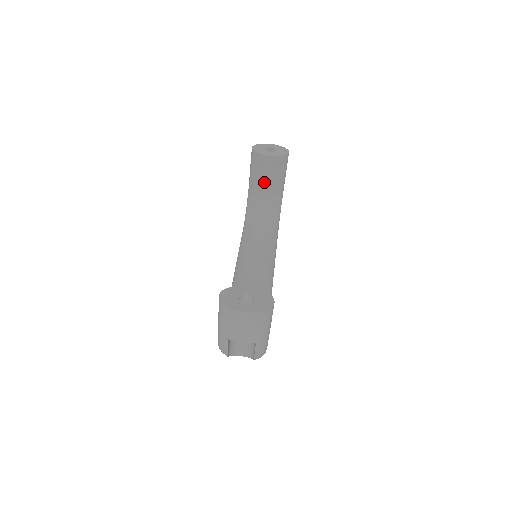
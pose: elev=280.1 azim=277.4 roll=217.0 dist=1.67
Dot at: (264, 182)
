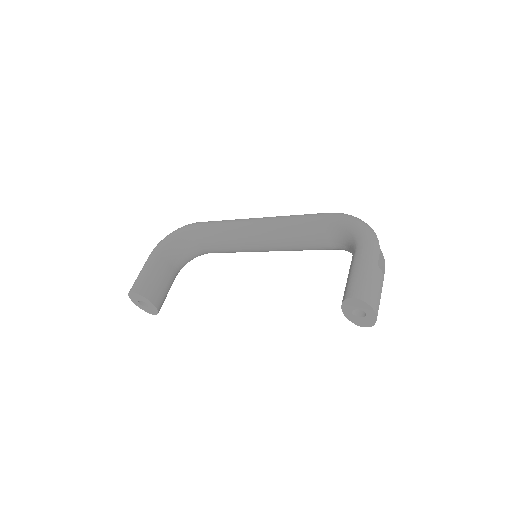
Dot at: occluded
